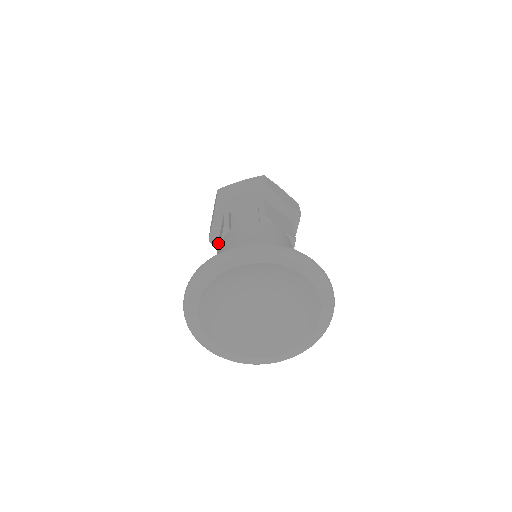
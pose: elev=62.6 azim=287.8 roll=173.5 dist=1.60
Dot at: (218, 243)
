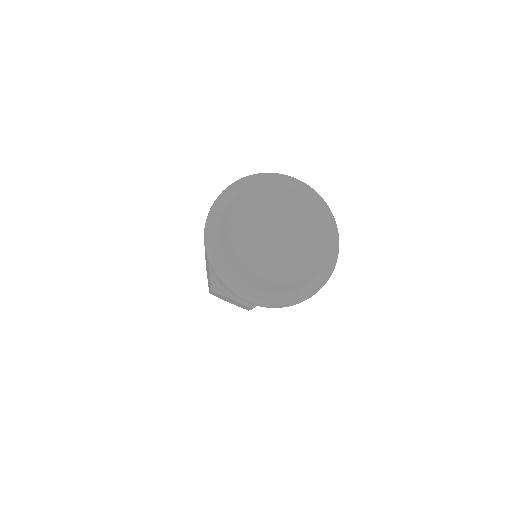
Dot at: occluded
